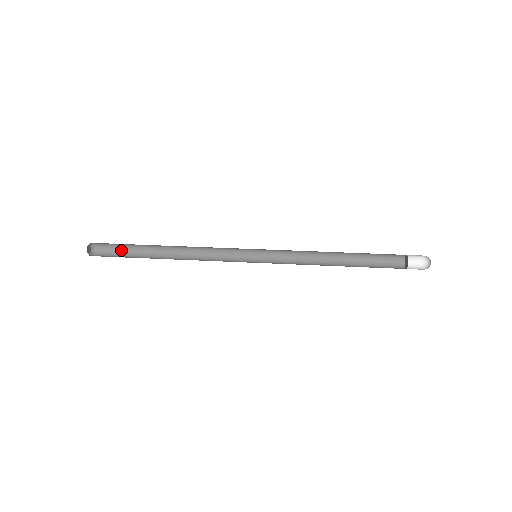
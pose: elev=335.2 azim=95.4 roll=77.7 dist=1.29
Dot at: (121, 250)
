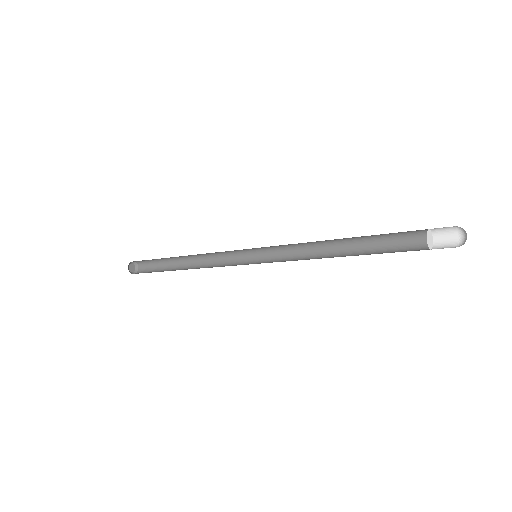
Dot at: occluded
